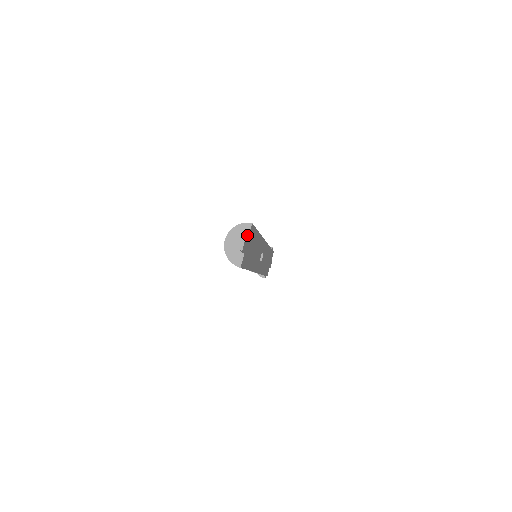
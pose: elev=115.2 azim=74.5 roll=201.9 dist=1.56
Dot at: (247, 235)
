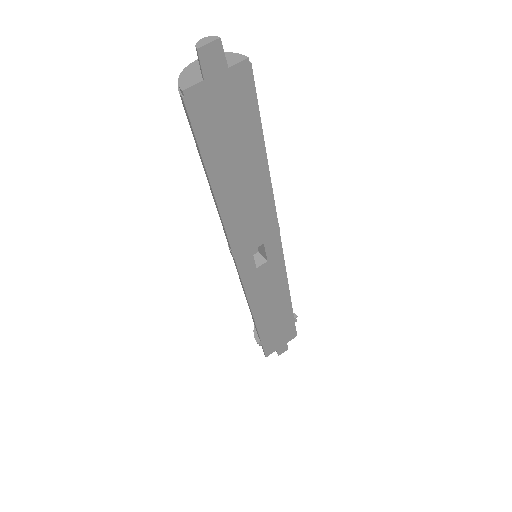
Dot at: (230, 65)
